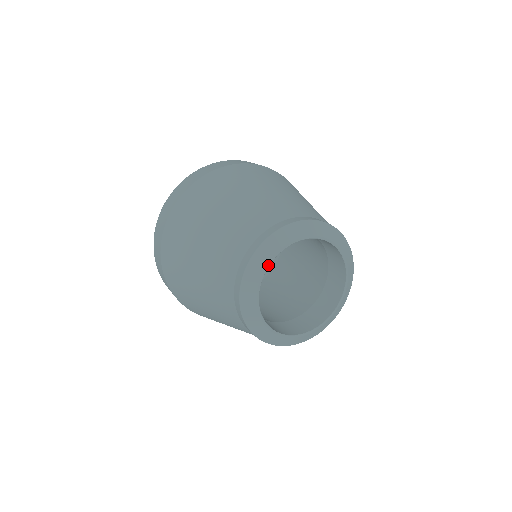
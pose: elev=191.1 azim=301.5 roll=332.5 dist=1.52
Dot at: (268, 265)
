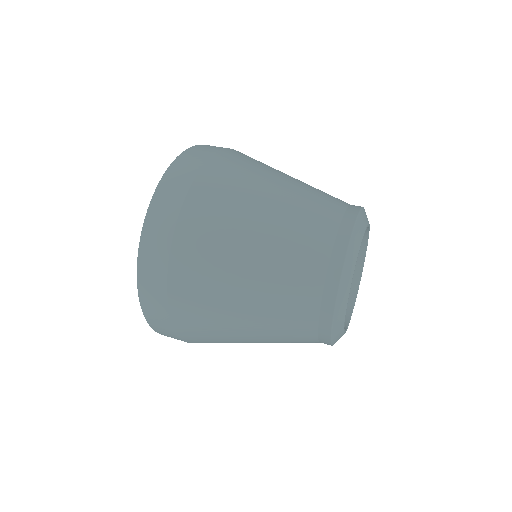
Dot at: occluded
